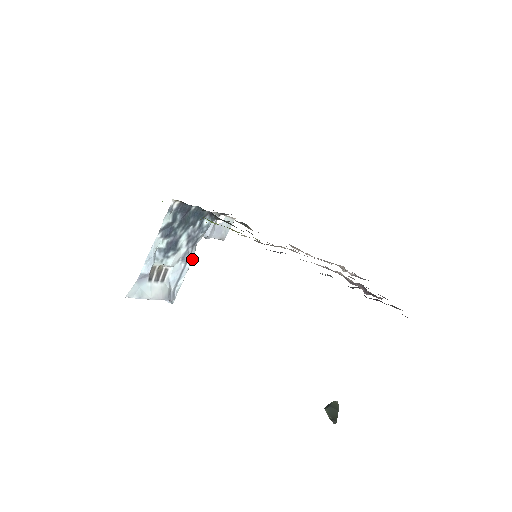
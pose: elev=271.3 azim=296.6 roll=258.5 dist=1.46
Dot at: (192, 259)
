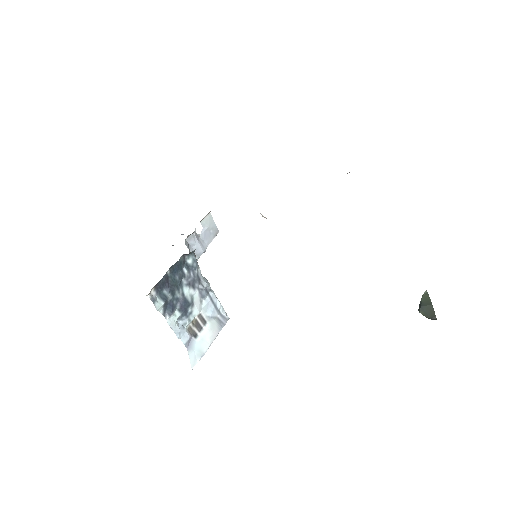
Dot at: (209, 286)
